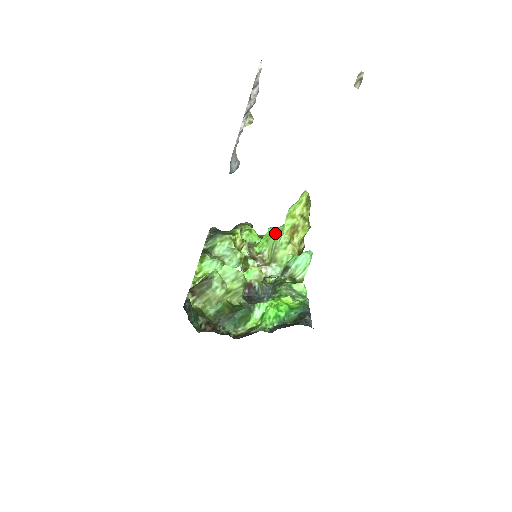
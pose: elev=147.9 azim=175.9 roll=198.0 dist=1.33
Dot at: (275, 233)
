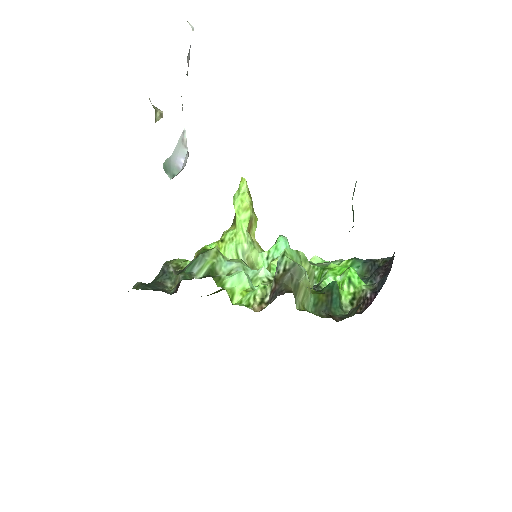
Dot at: (228, 242)
